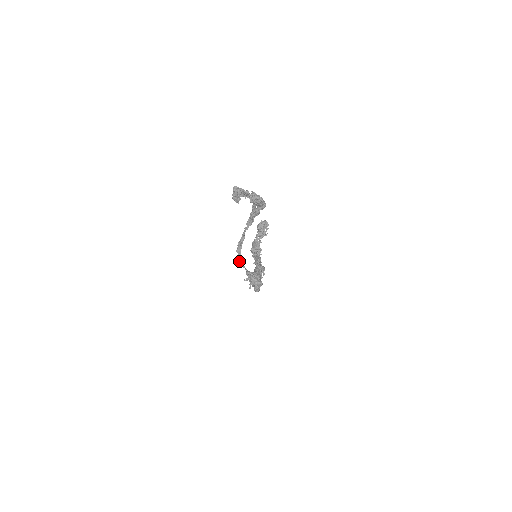
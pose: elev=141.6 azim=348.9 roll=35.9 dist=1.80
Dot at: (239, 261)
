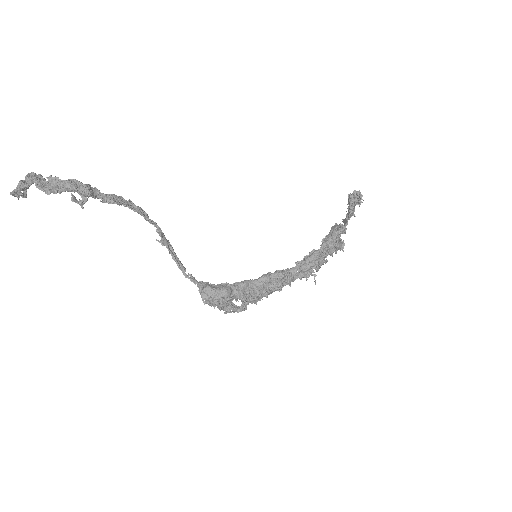
Dot at: (184, 267)
